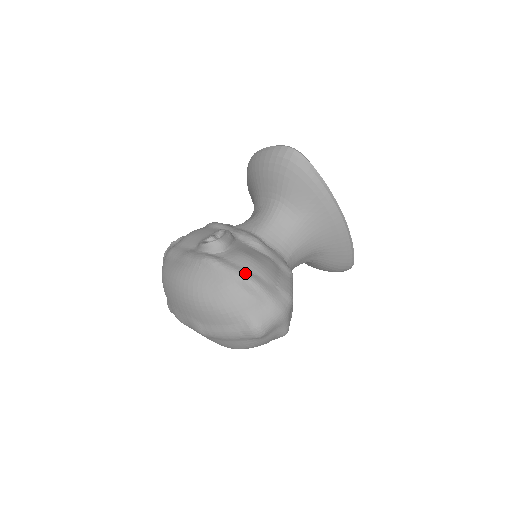
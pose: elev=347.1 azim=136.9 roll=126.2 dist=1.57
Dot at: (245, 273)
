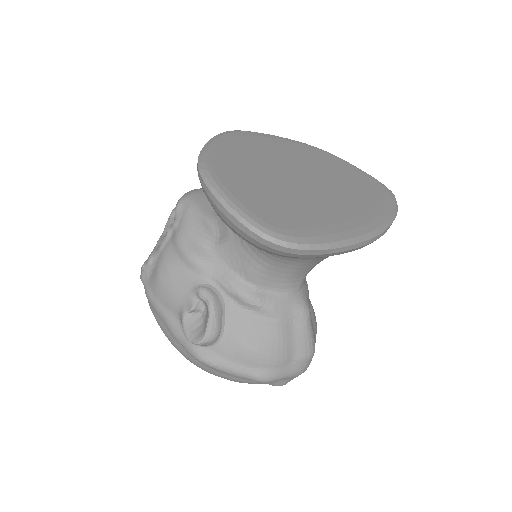
Dot at: (251, 374)
